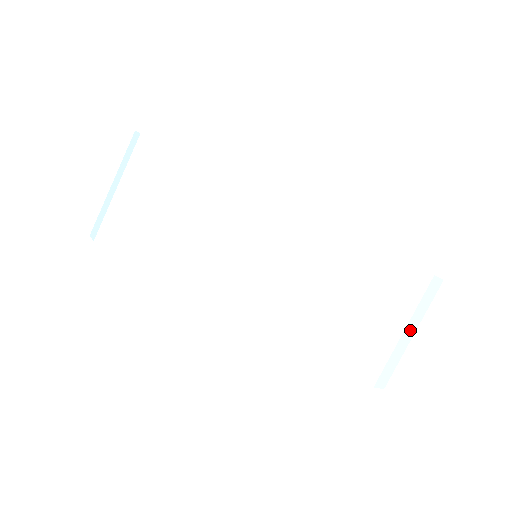
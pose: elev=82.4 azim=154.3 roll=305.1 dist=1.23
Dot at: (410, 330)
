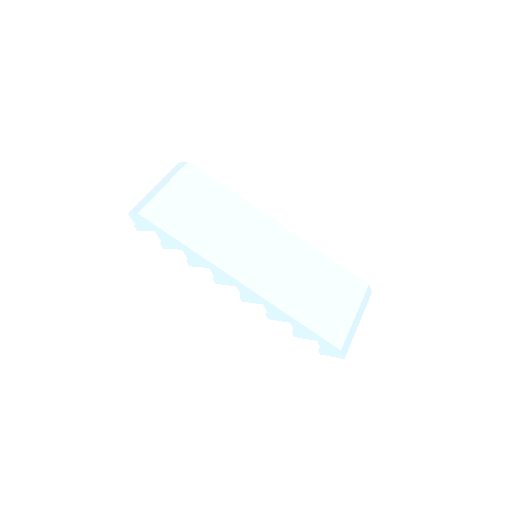
Dot at: (358, 317)
